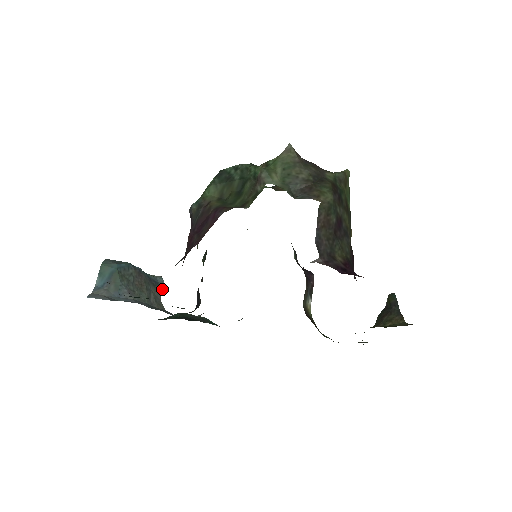
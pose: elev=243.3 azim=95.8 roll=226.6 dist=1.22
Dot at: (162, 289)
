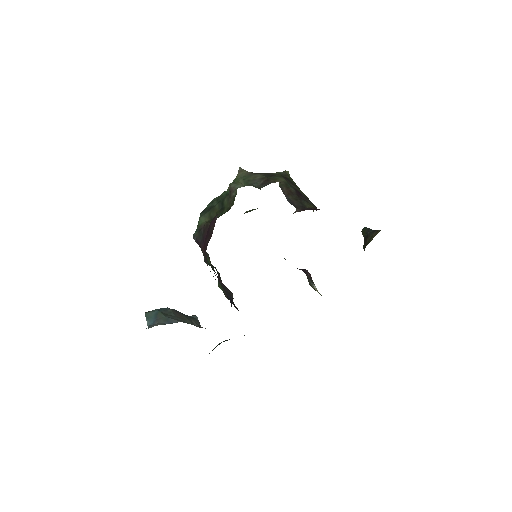
Dot at: (199, 322)
